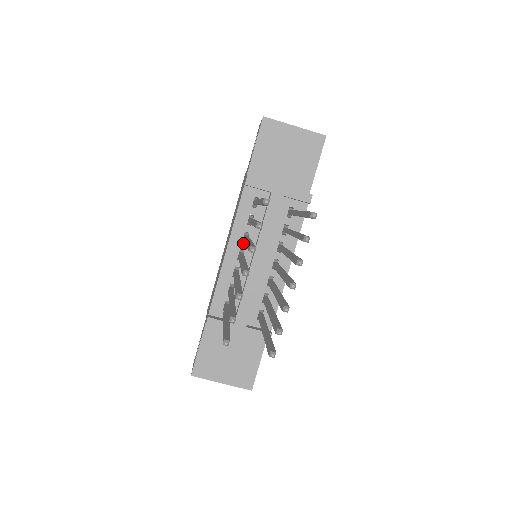
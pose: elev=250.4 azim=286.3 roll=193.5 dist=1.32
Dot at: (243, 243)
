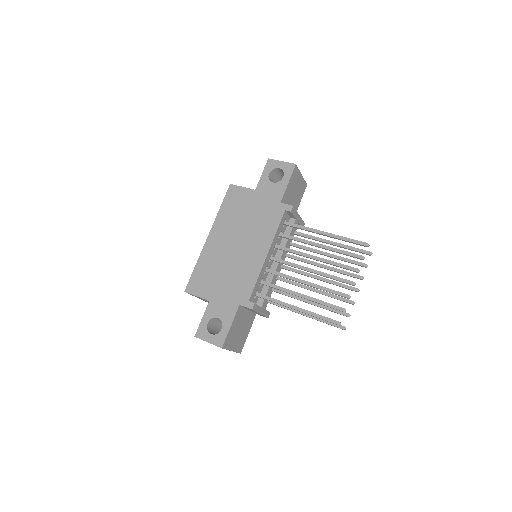
Dot at: (274, 250)
